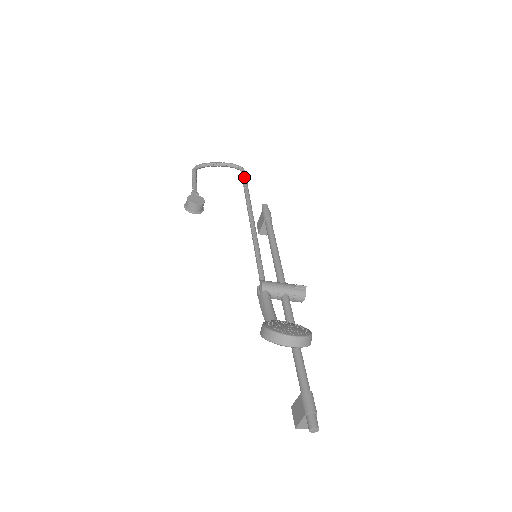
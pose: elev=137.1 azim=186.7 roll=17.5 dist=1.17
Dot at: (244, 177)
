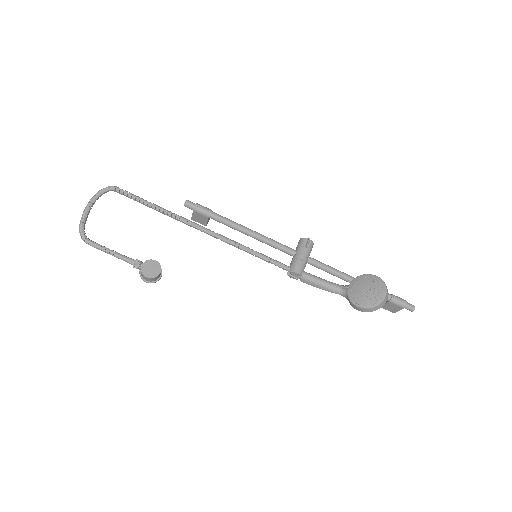
Dot at: (132, 196)
